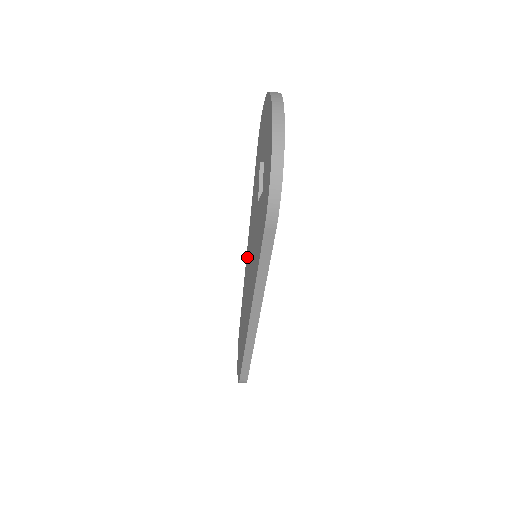
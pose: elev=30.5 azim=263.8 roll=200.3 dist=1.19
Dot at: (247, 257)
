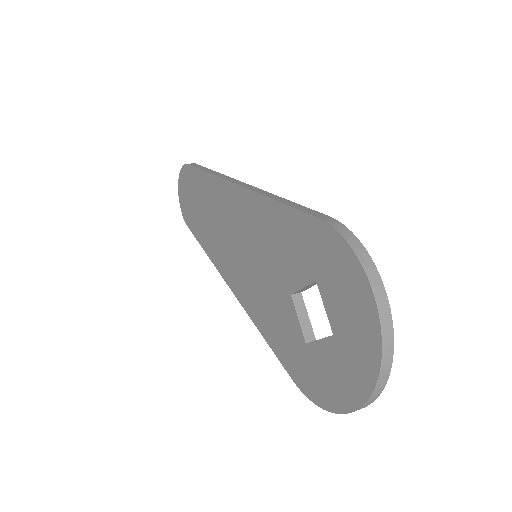
Dot at: (236, 200)
